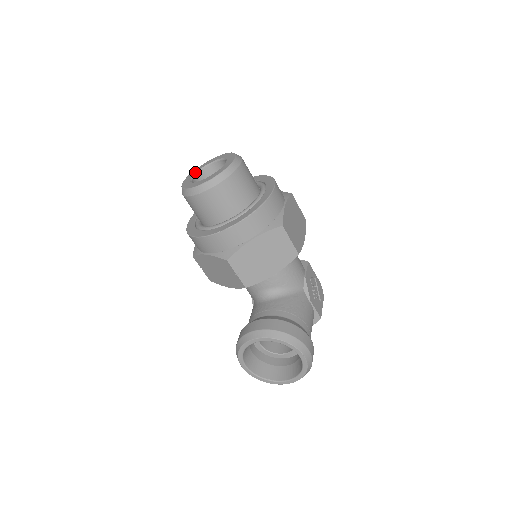
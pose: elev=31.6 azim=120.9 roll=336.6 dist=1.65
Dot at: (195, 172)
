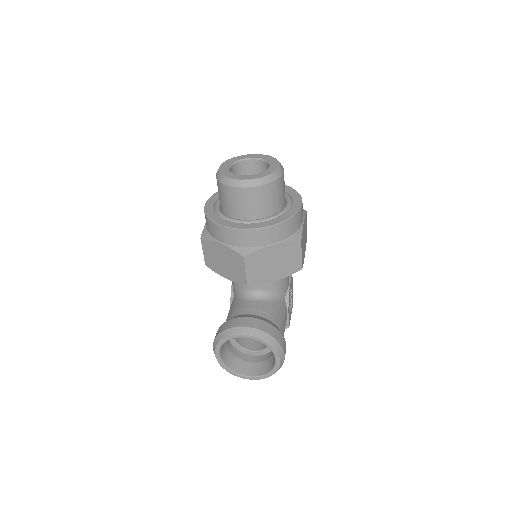
Dot at: (232, 161)
